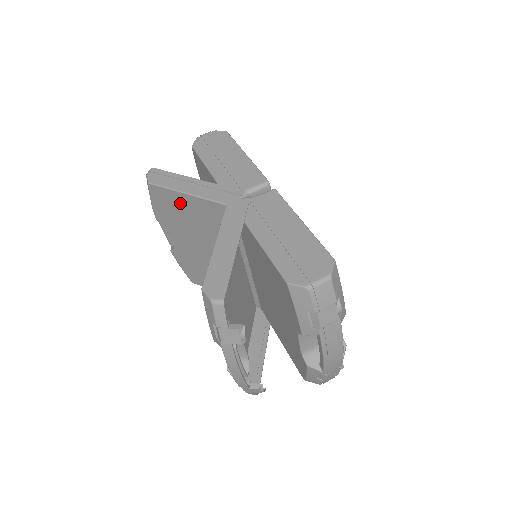
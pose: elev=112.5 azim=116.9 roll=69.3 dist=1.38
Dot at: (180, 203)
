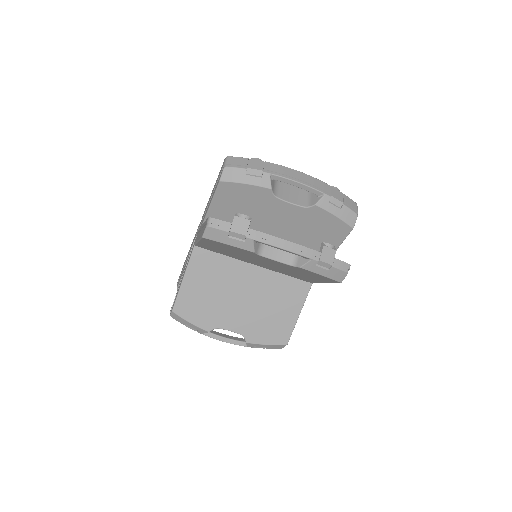
Dot at: (192, 291)
